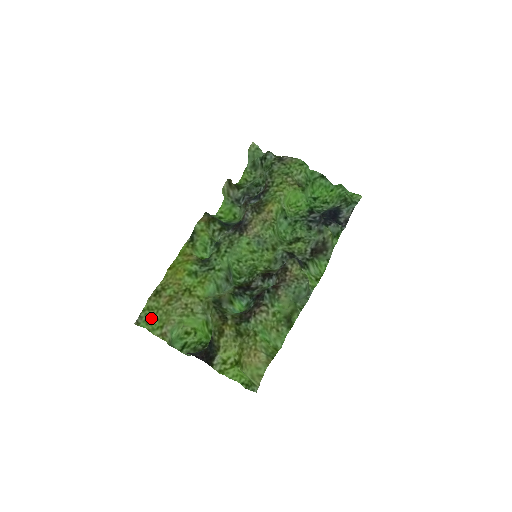
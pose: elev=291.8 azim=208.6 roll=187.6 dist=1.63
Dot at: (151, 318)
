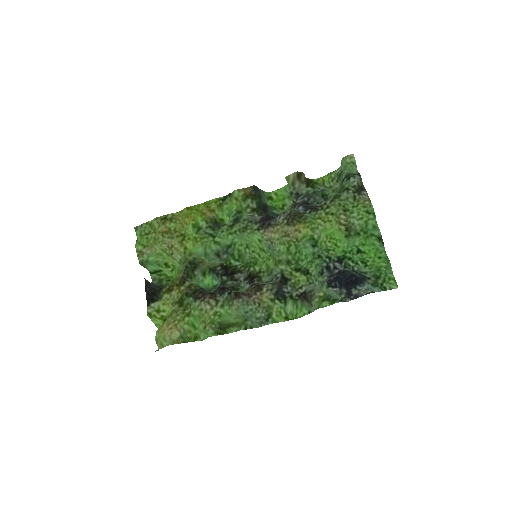
Dot at: (146, 233)
